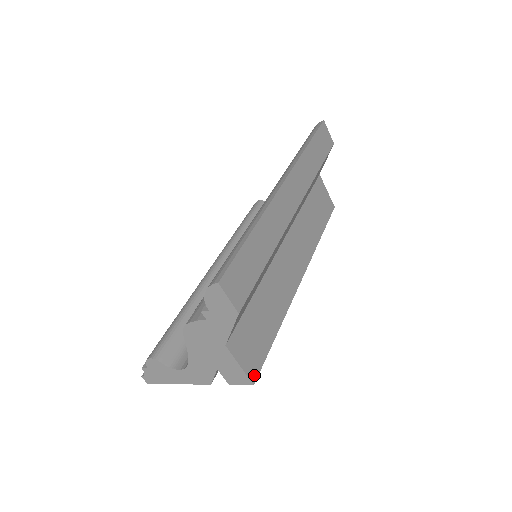
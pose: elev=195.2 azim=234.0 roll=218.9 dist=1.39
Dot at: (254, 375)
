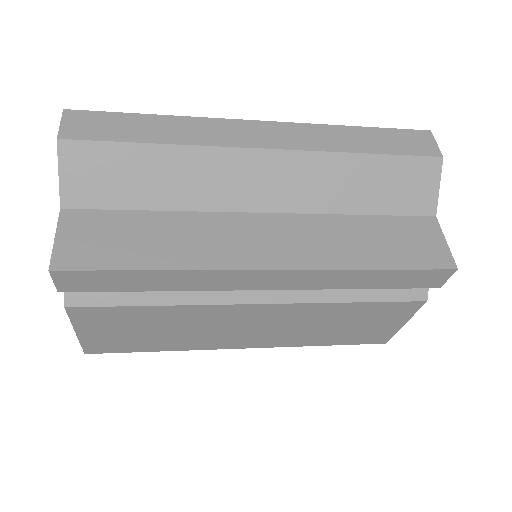
Dot at: (62, 264)
